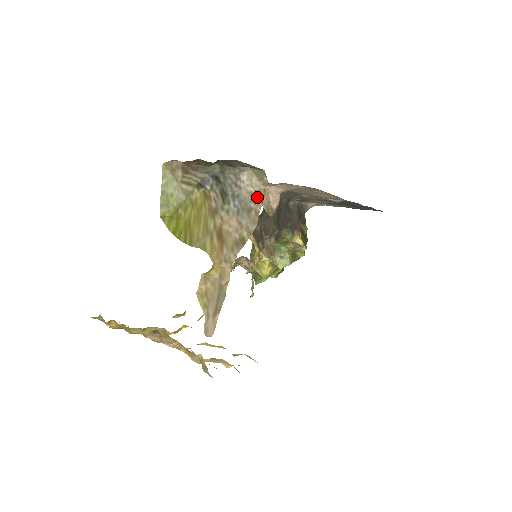
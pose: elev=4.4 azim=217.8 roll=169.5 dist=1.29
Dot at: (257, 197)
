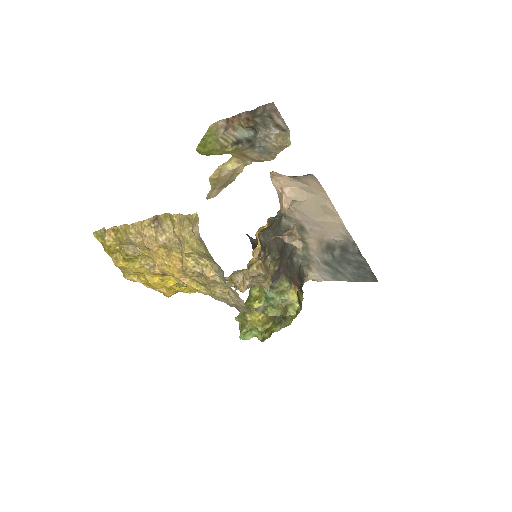
Dot at: (279, 148)
